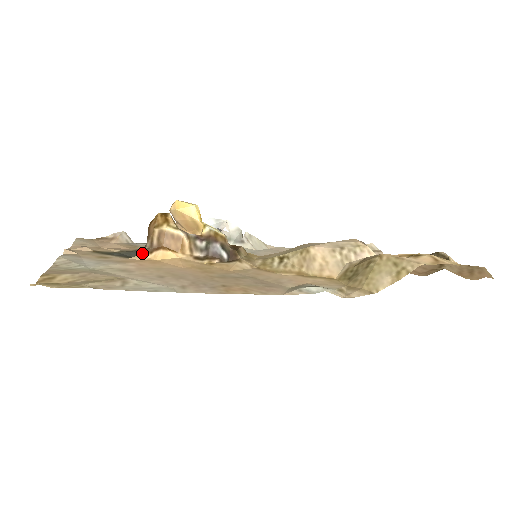
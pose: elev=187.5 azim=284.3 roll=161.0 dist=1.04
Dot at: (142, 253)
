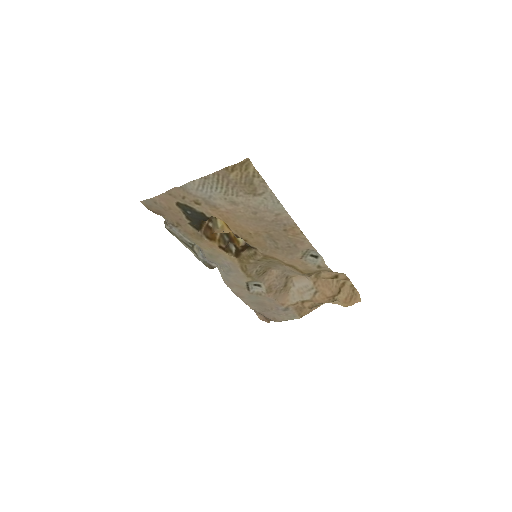
Dot at: occluded
